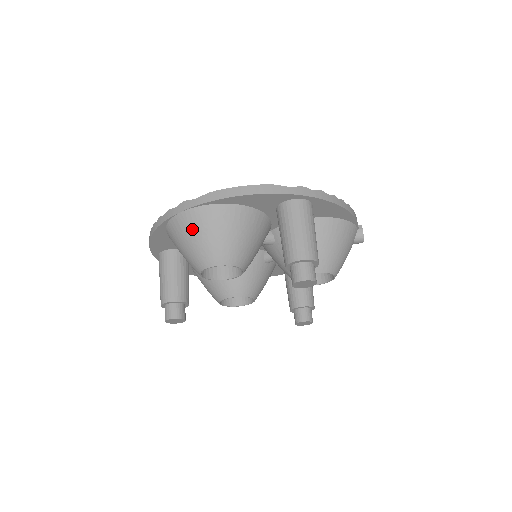
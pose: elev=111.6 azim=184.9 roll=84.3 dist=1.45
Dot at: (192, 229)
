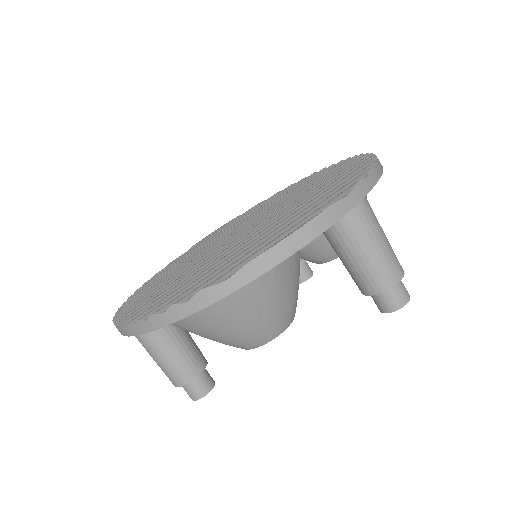
Dot at: (232, 319)
